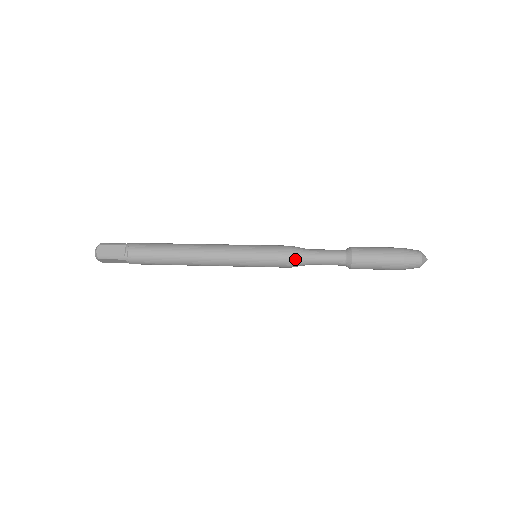
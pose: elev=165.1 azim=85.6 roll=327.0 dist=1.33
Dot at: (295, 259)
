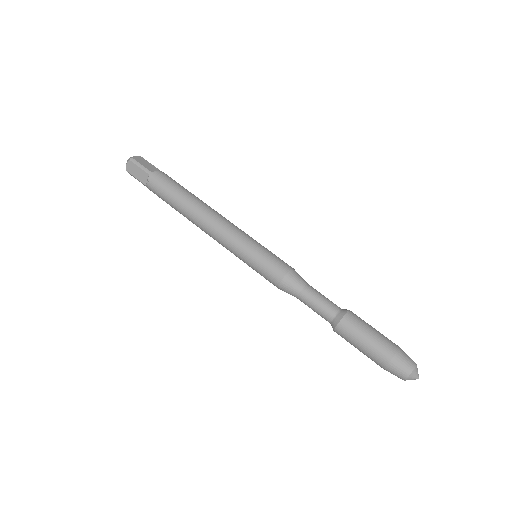
Dot at: (283, 289)
